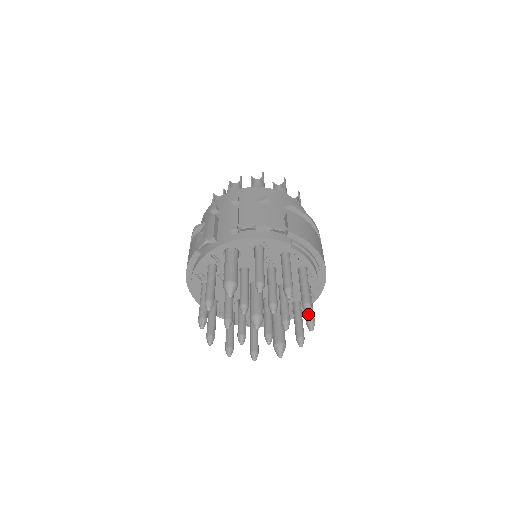
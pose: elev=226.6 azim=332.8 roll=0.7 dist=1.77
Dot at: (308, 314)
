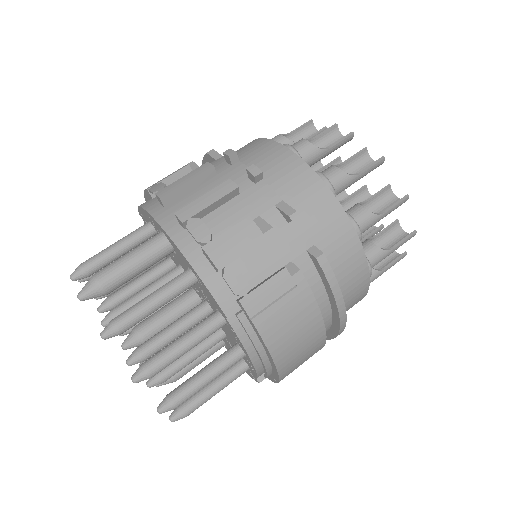
Dot at: (191, 399)
